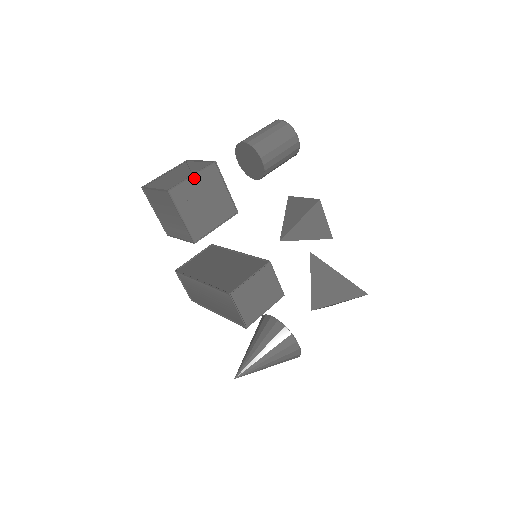
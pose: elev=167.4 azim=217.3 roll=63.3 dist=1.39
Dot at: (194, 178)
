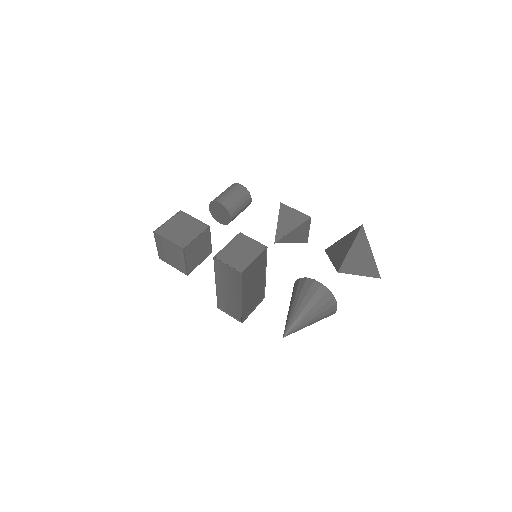
Dot at: (169, 222)
